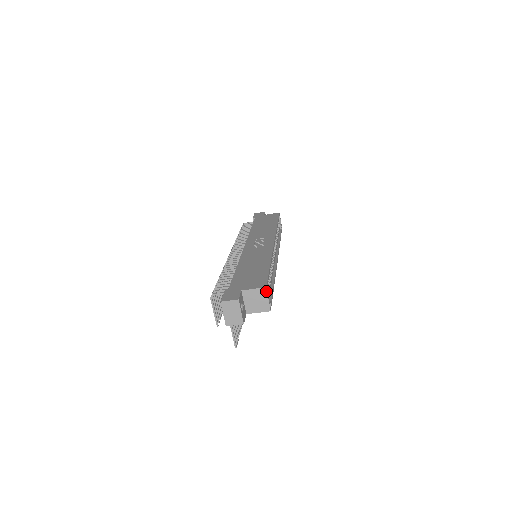
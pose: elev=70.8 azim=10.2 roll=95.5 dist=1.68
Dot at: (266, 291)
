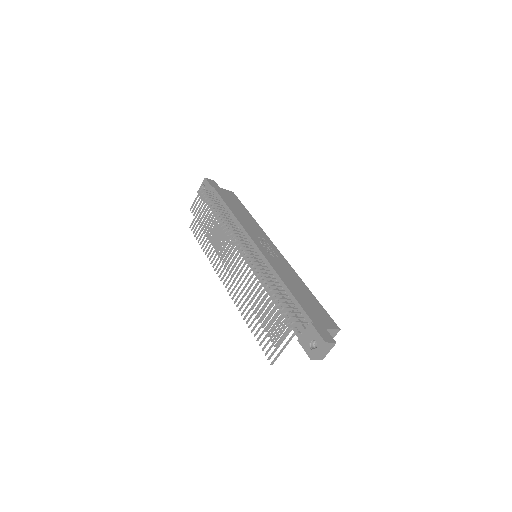
Dot at: occluded
